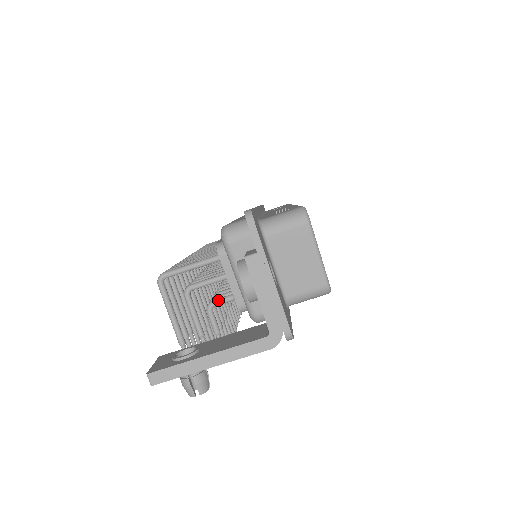
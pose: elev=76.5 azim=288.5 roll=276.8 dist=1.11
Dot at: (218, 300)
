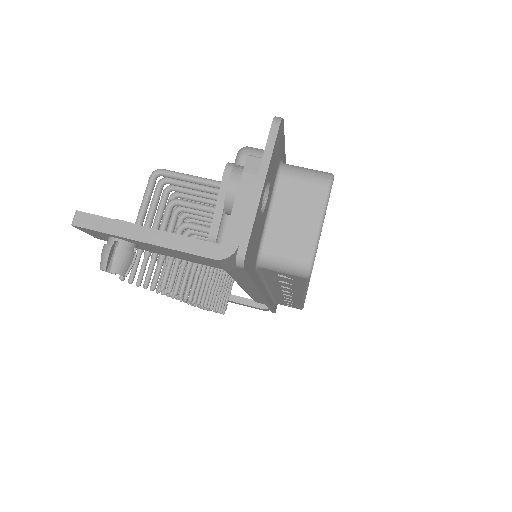
Dot at: (195, 223)
